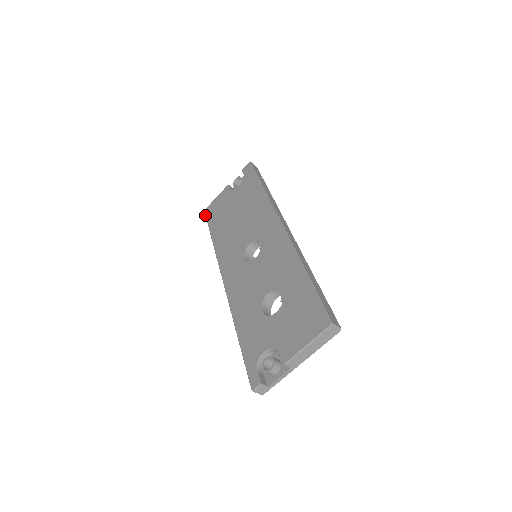
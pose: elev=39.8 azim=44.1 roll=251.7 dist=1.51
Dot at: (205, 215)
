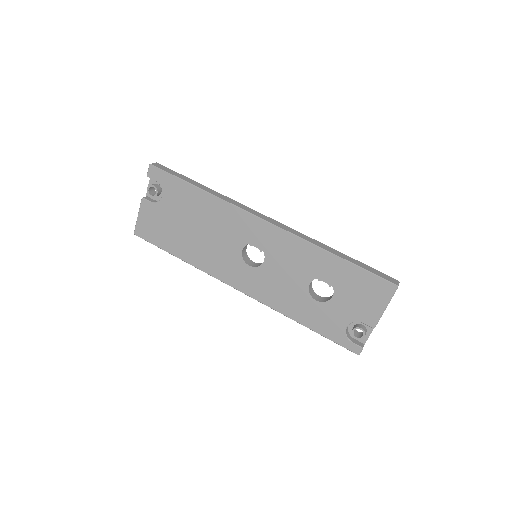
Dot at: occluded
